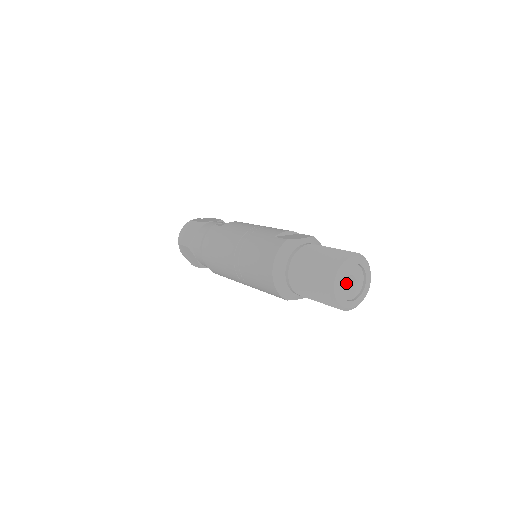
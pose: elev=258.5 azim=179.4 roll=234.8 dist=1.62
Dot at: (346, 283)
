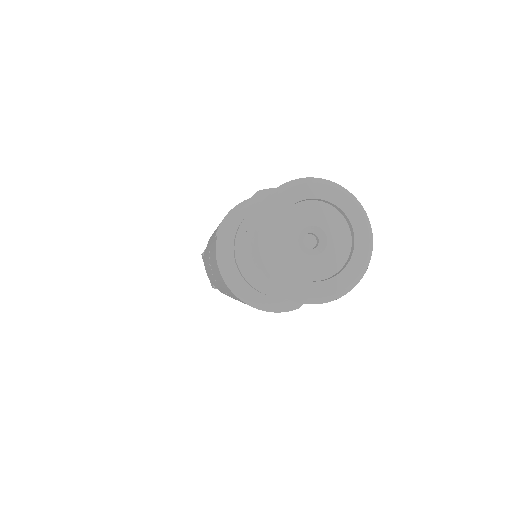
Dot at: (314, 245)
